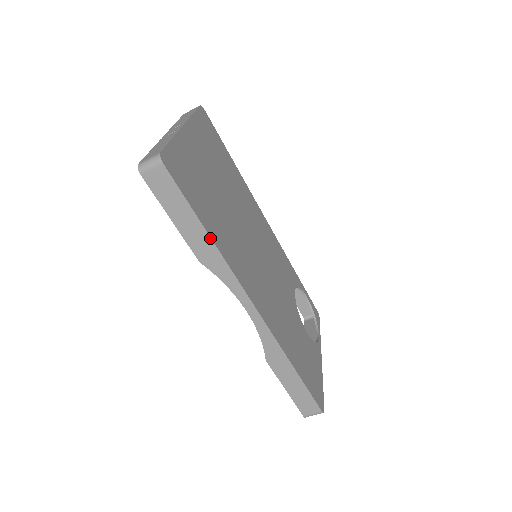
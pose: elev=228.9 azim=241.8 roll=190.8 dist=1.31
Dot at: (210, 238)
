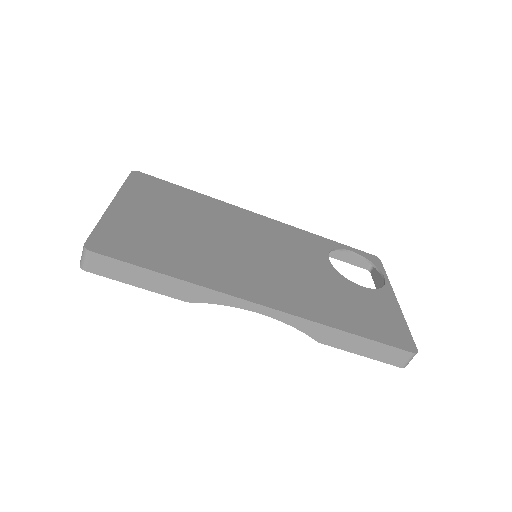
Dot at: (175, 279)
